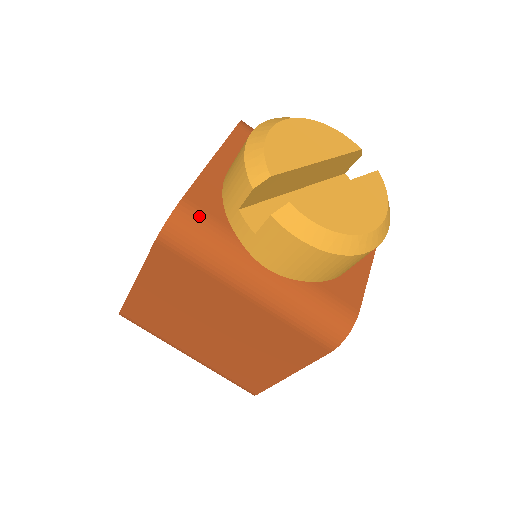
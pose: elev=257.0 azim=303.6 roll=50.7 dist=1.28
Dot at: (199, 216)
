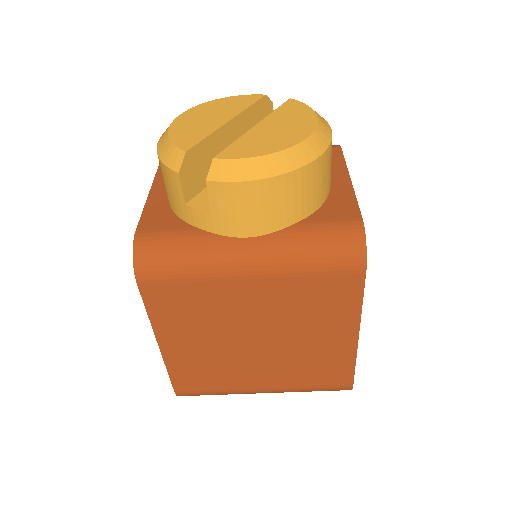
Dot at: (158, 236)
